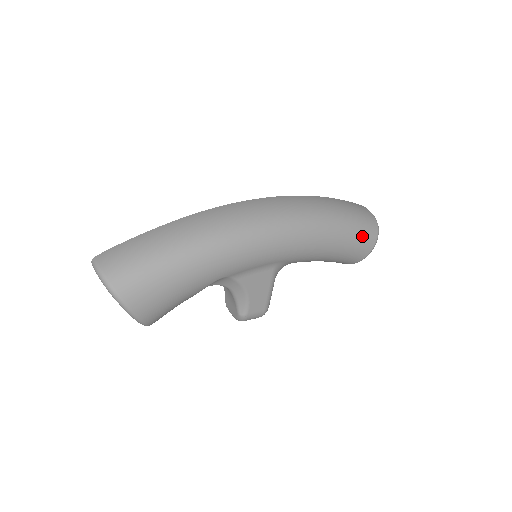
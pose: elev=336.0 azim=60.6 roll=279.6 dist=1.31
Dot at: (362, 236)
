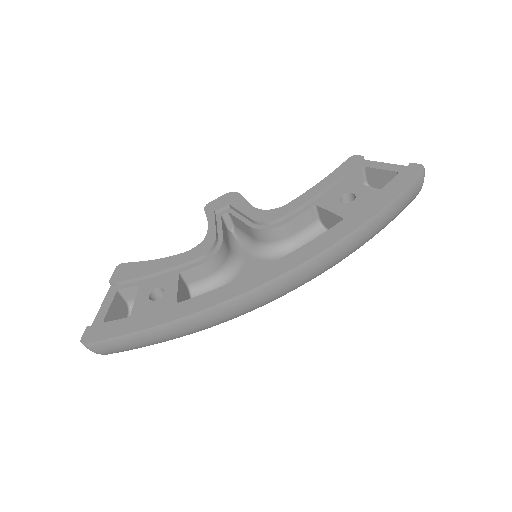
Dot at: occluded
